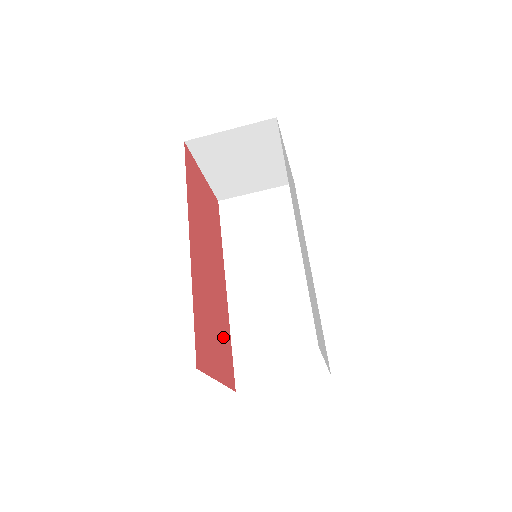
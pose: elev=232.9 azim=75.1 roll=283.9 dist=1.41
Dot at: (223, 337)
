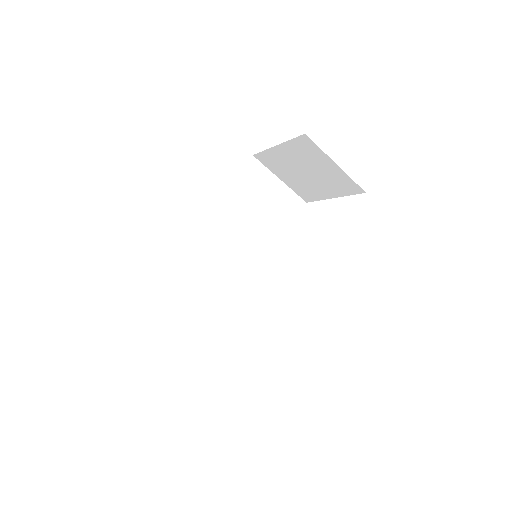
Dot at: occluded
